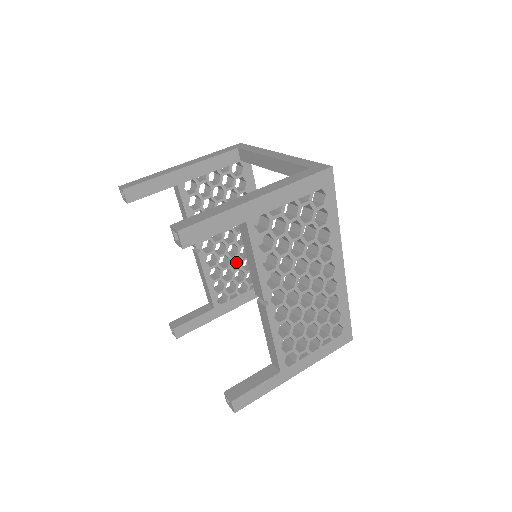
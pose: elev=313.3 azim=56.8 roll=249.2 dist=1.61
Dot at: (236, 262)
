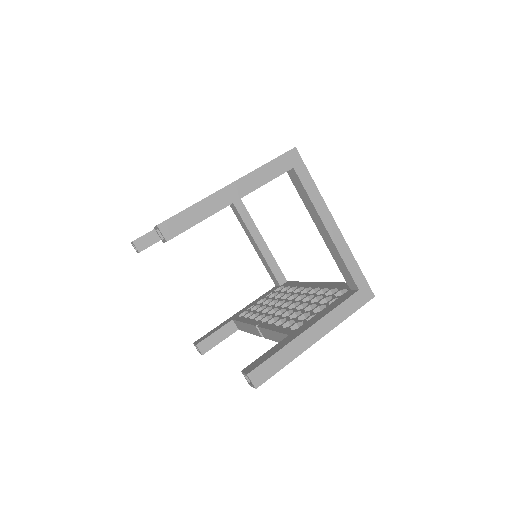
Dot at: occluded
